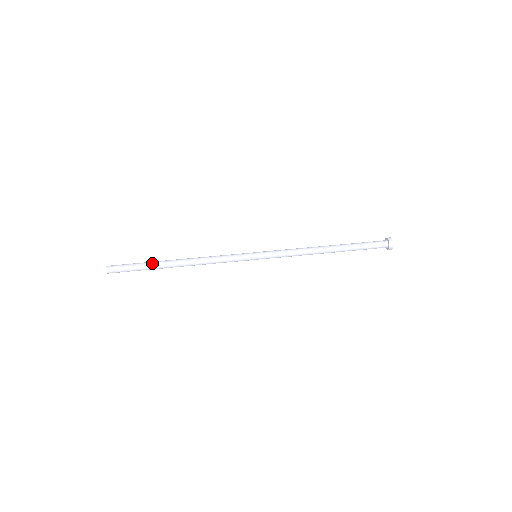
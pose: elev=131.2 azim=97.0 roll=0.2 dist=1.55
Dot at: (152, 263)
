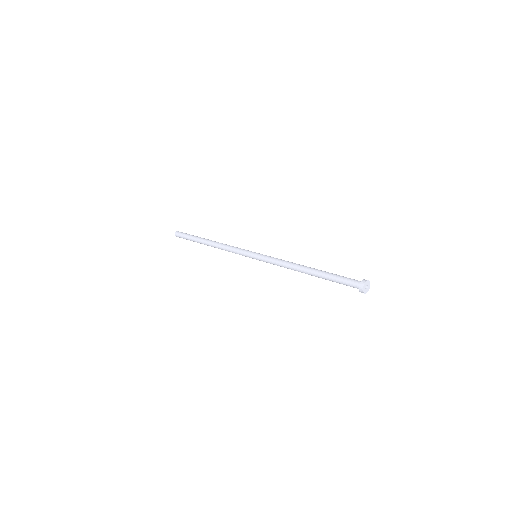
Dot at: (199, 237)
